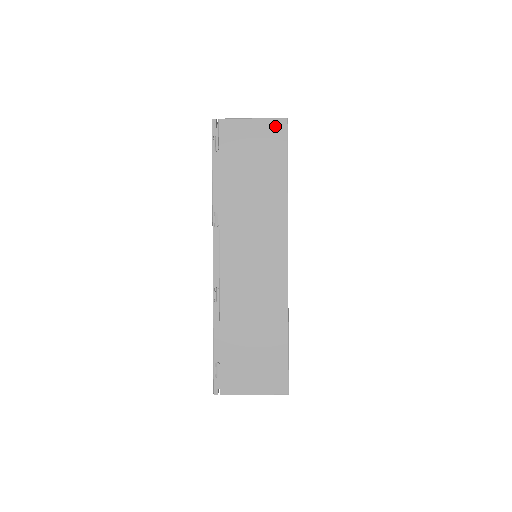
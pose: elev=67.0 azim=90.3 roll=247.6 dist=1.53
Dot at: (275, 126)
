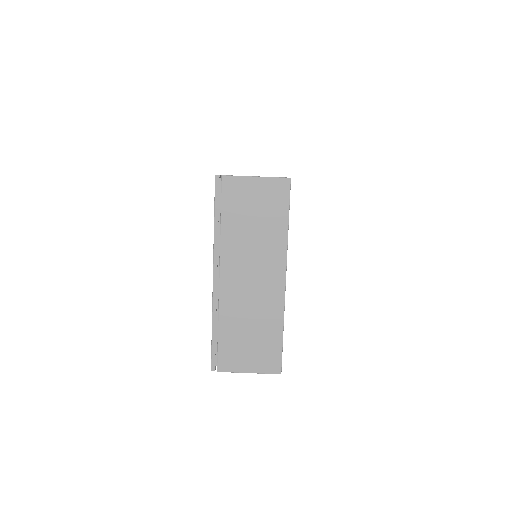
Dot at: occluded
